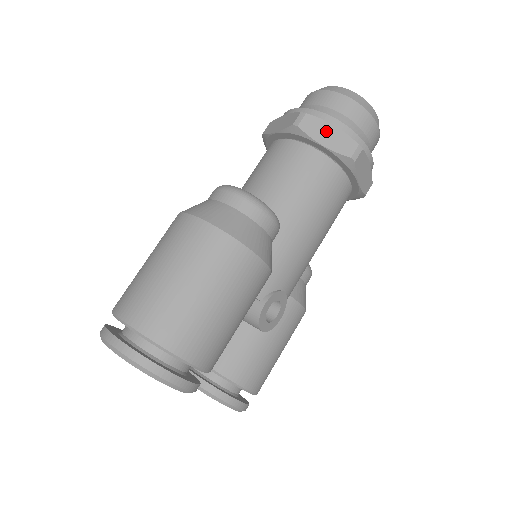
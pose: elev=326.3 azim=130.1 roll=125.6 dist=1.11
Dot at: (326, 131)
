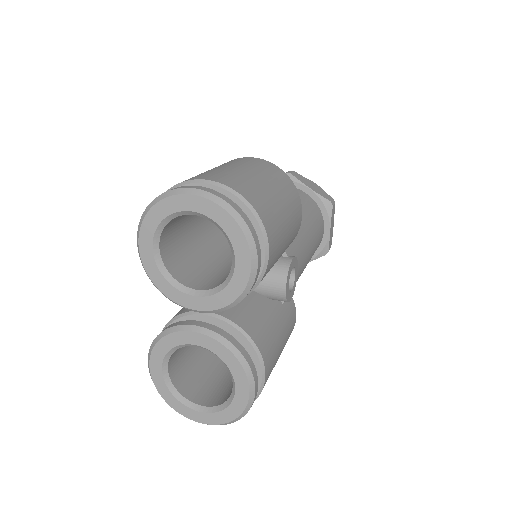
Dot at: (310, 184)
